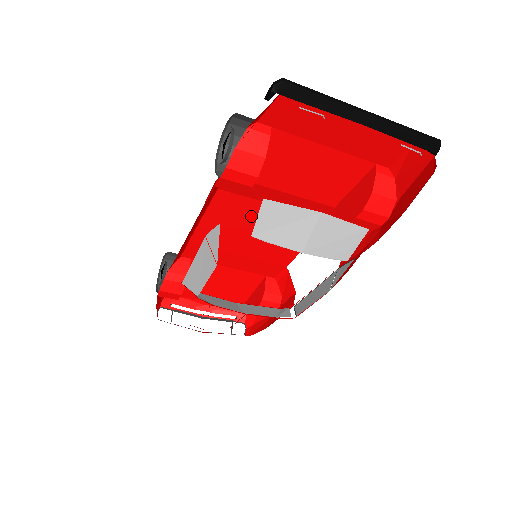
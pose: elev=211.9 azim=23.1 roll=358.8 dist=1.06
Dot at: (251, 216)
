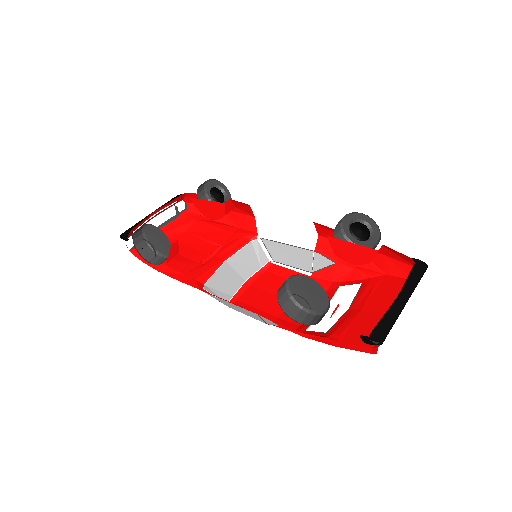
Dot at: occluded
